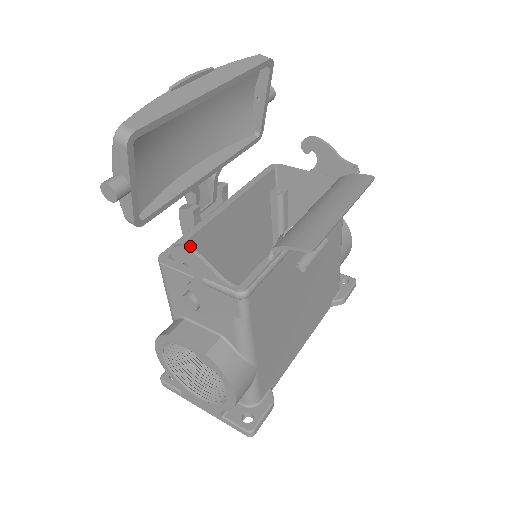
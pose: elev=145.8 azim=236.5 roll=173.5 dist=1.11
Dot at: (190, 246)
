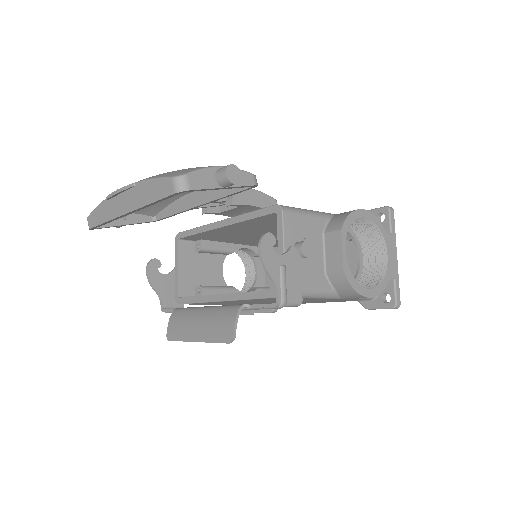
Dot at: (197, 236)
